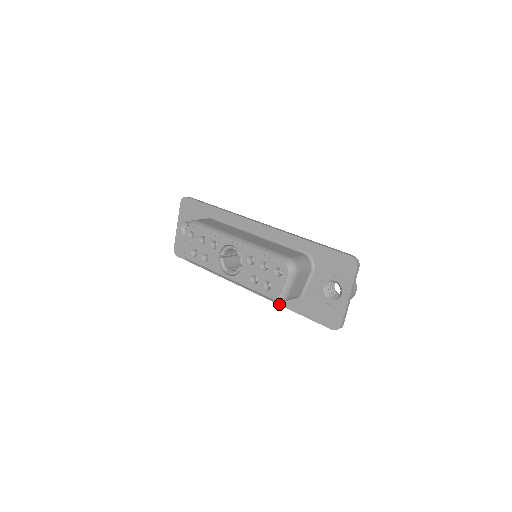
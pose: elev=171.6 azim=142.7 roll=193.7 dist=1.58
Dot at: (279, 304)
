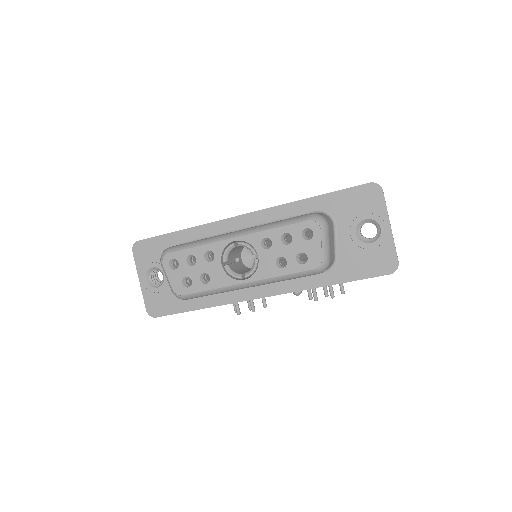
Dot at: (313, 288)
